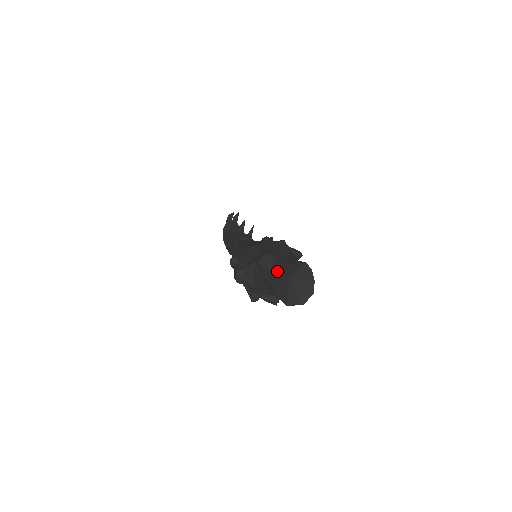
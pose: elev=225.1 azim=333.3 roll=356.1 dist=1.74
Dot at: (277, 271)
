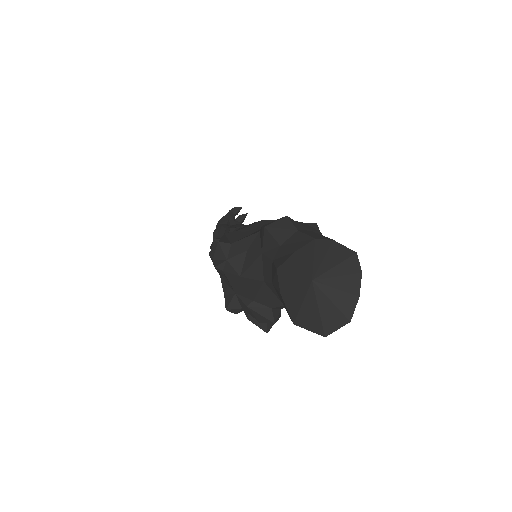
Dot at: (298, 244)
